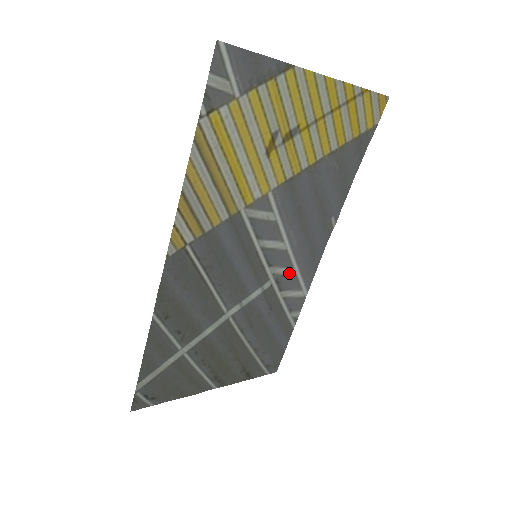
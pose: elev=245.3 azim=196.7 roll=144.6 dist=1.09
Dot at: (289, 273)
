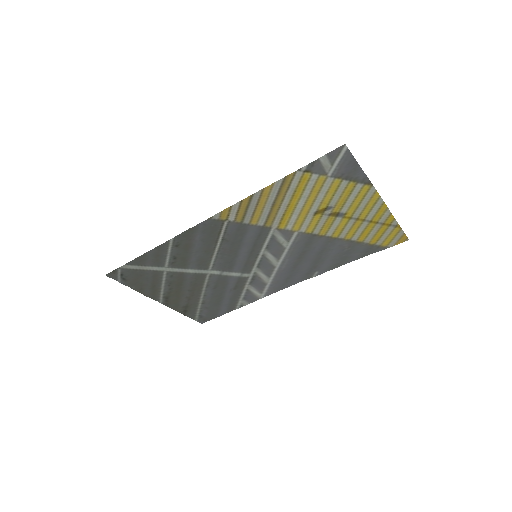
Dot at: (264, 279)
